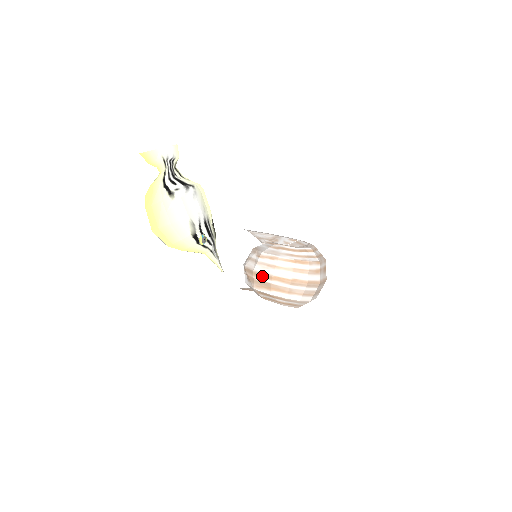
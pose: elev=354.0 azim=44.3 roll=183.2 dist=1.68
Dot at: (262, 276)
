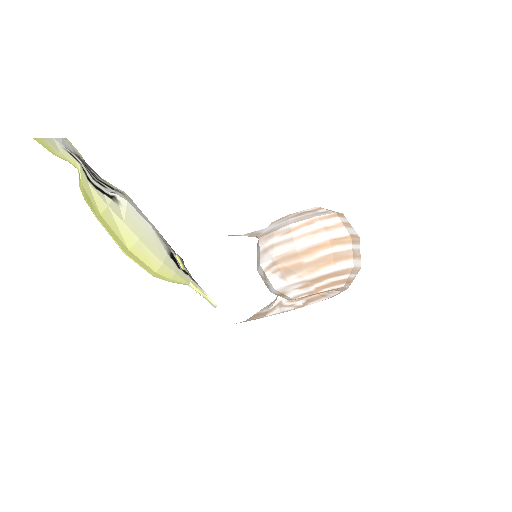
Dot at: (314, 250)
